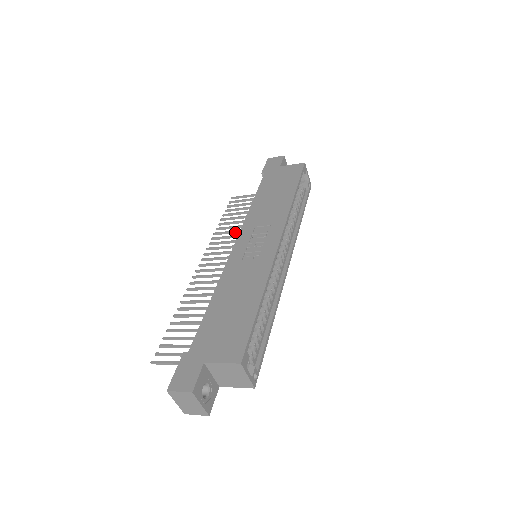
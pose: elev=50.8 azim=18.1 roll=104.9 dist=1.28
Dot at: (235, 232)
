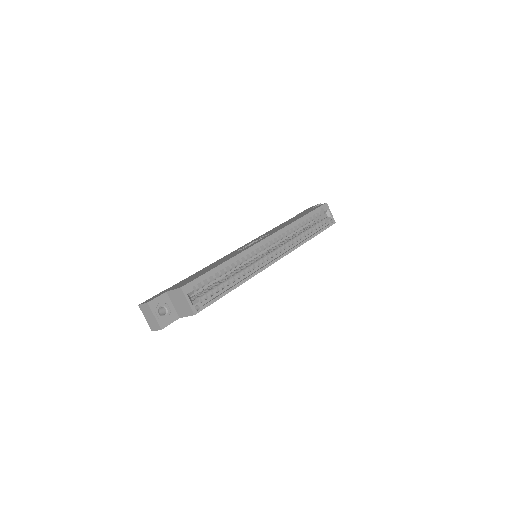
Dot at: occluded
